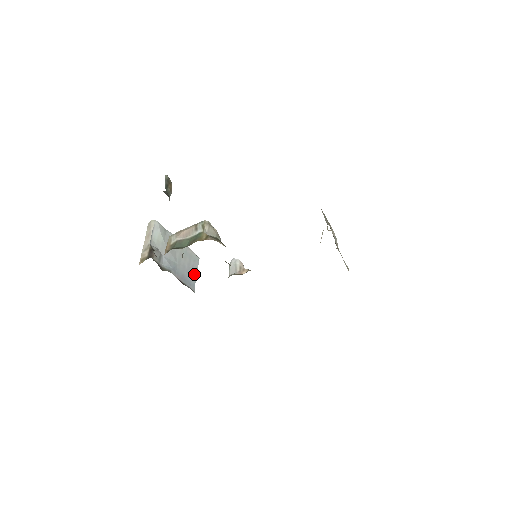
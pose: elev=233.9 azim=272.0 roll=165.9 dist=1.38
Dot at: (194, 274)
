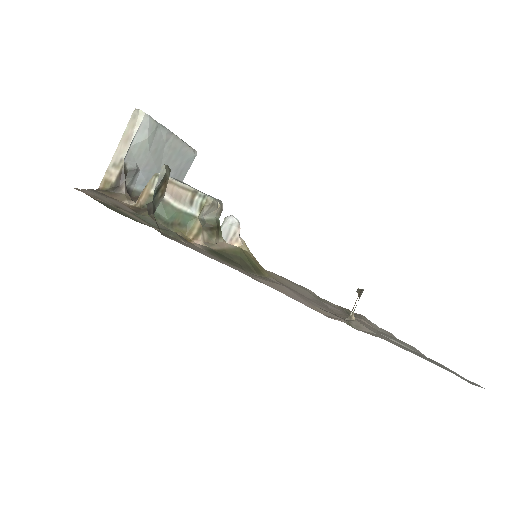
Dot at: occluded
